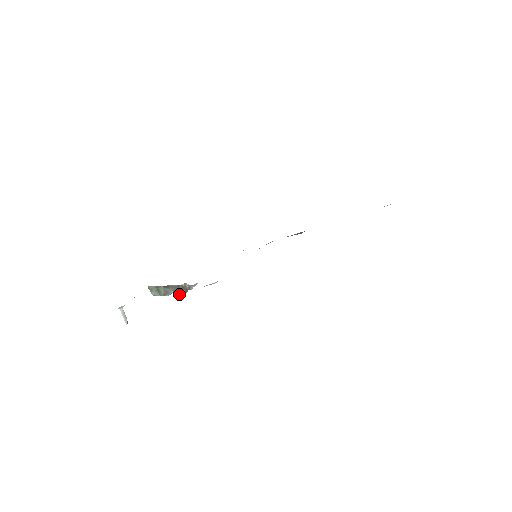
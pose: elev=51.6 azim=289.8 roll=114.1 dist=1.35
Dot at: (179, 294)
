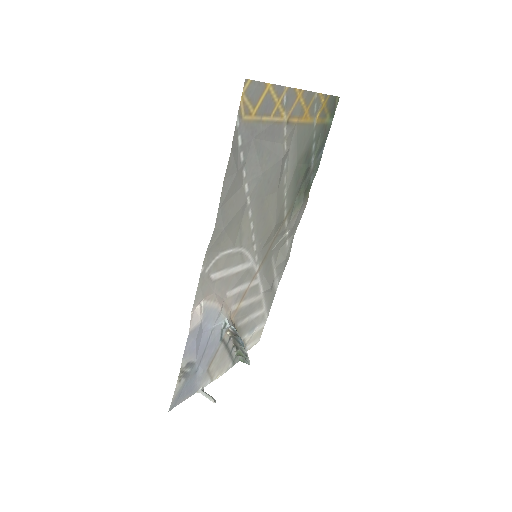
Dot at: (243, 344)
